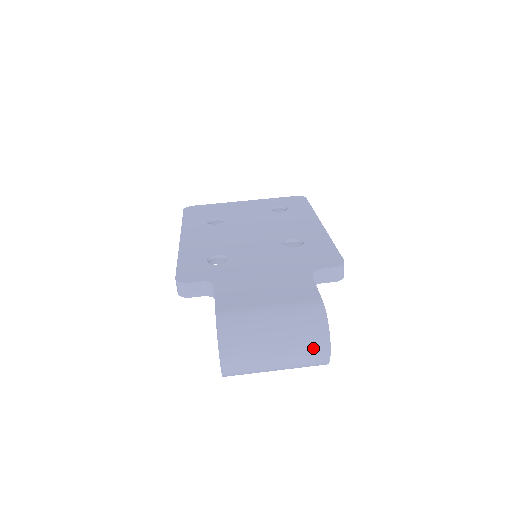
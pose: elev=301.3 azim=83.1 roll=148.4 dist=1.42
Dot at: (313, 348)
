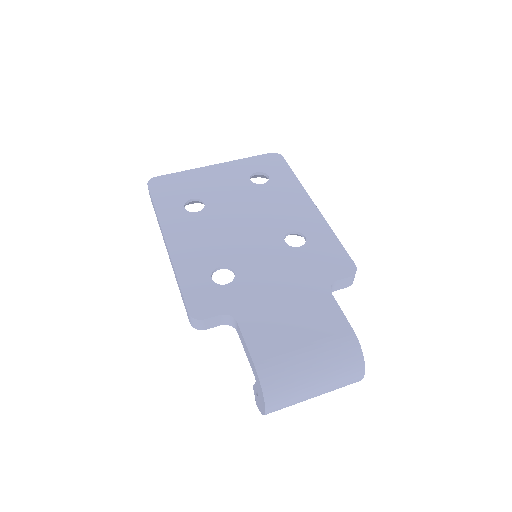
Dot at: (349, 380)
